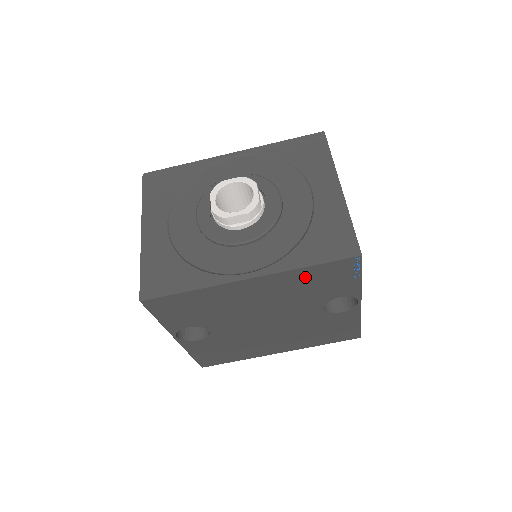
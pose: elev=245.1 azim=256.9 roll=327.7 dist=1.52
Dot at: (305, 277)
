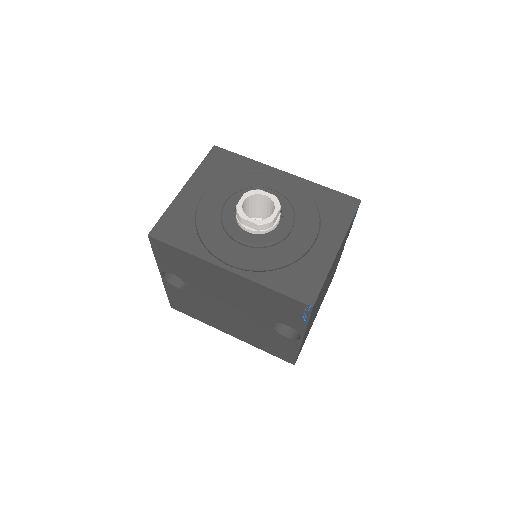
Dot at: (267, 295)
